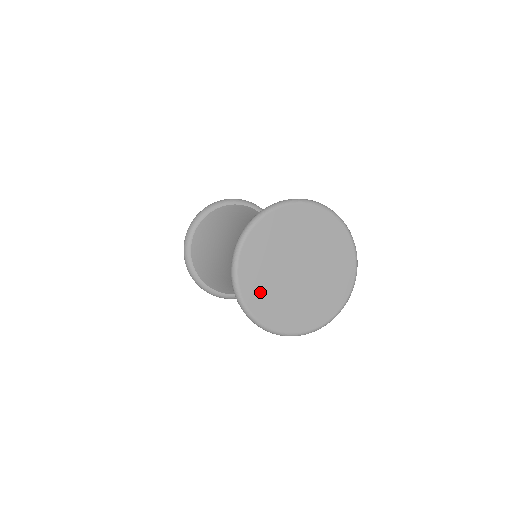
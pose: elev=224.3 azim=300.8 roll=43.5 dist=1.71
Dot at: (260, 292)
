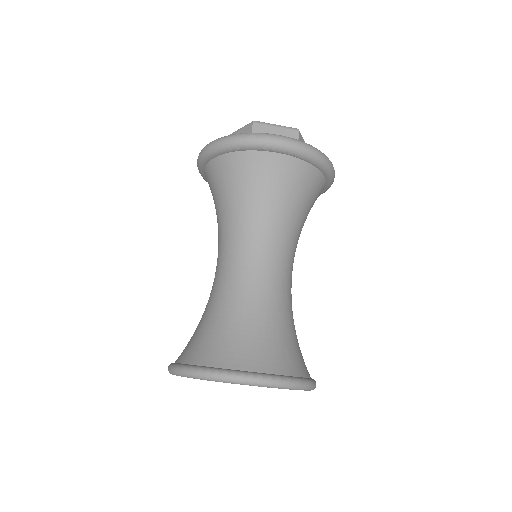
Dot at: occluded
